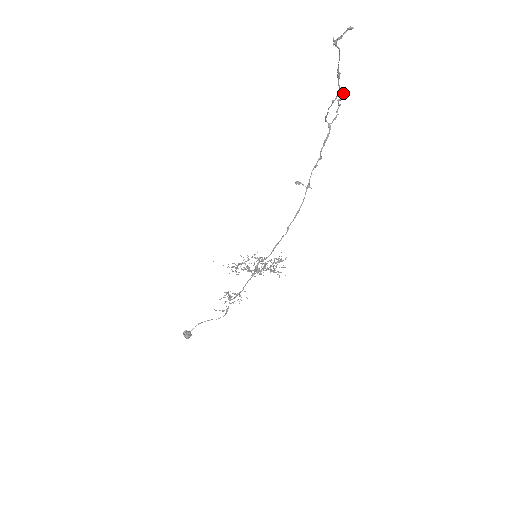
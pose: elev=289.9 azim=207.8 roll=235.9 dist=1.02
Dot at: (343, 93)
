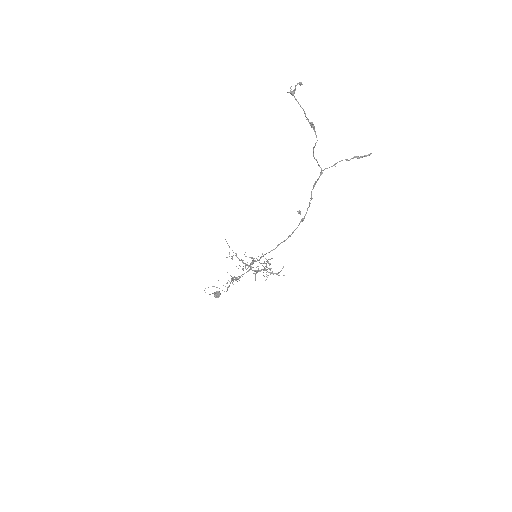
Dot at: occluded
